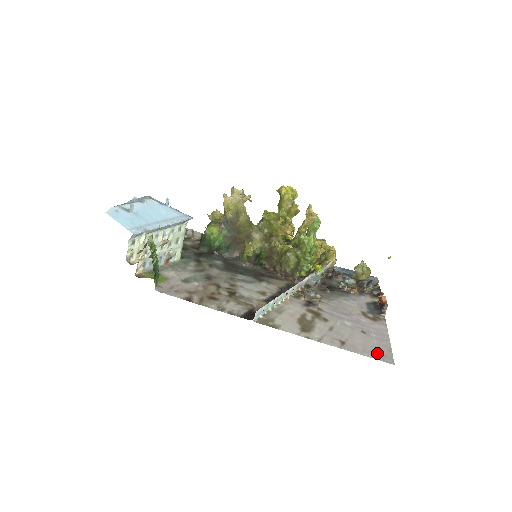
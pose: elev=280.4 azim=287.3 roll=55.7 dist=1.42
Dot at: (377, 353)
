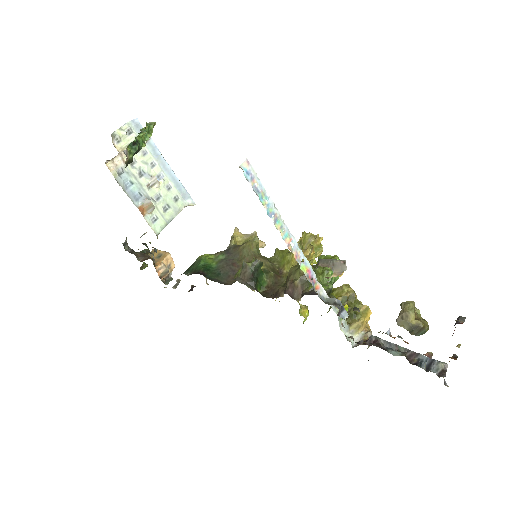
Dot at: occluded
